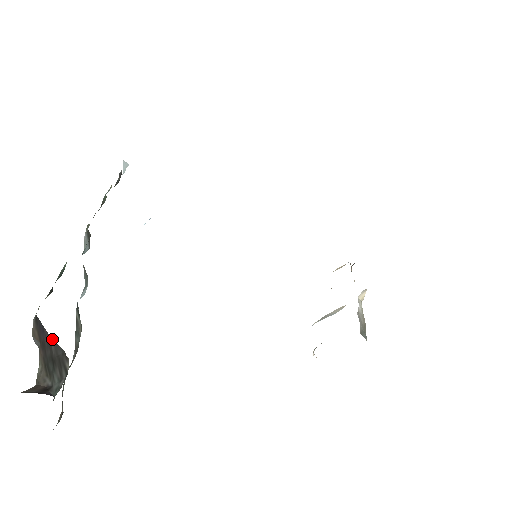
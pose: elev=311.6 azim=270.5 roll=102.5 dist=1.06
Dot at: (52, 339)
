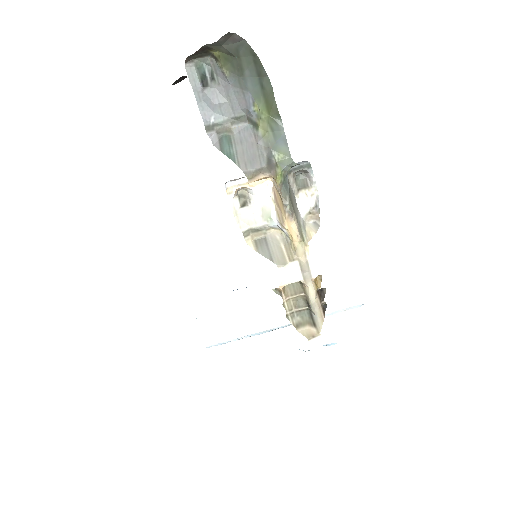
Dot at: occluded
